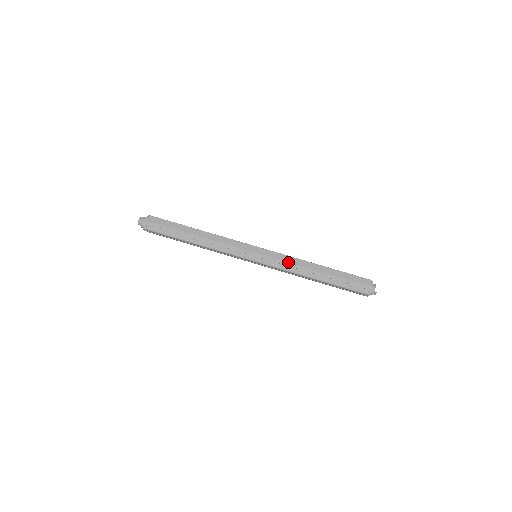
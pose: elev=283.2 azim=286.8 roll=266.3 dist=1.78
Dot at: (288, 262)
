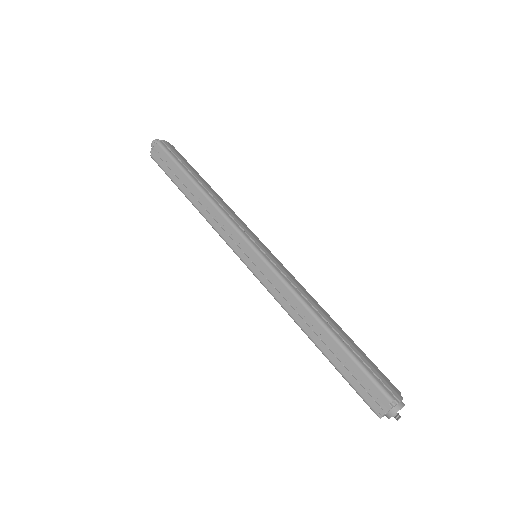
Dot at: (297, 284)
